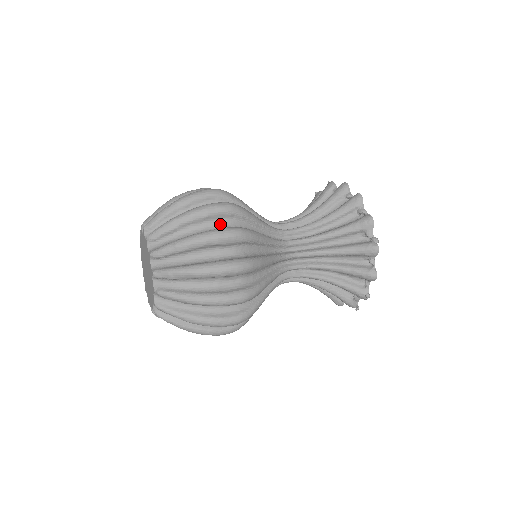
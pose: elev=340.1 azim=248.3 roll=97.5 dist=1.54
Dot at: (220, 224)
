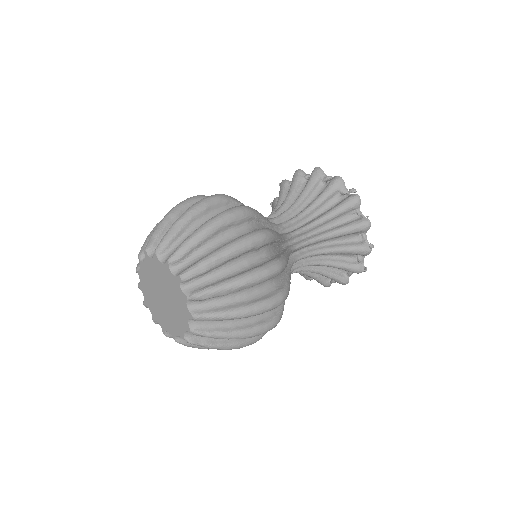
Dot at: occluded
